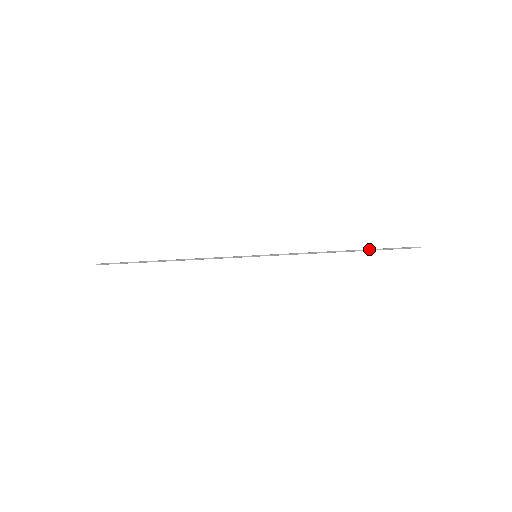
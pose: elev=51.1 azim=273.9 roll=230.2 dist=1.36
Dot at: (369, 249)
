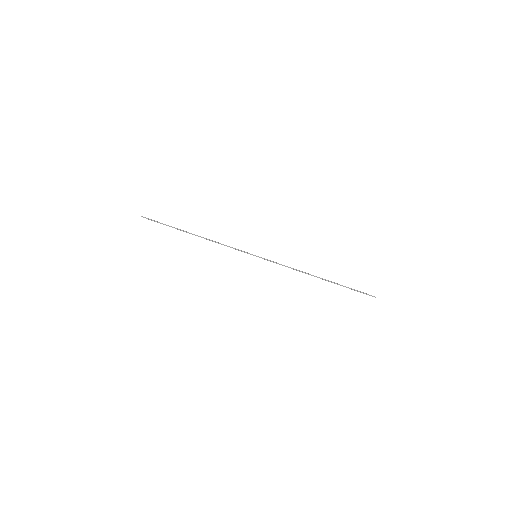
Dot at: (338, 284)
